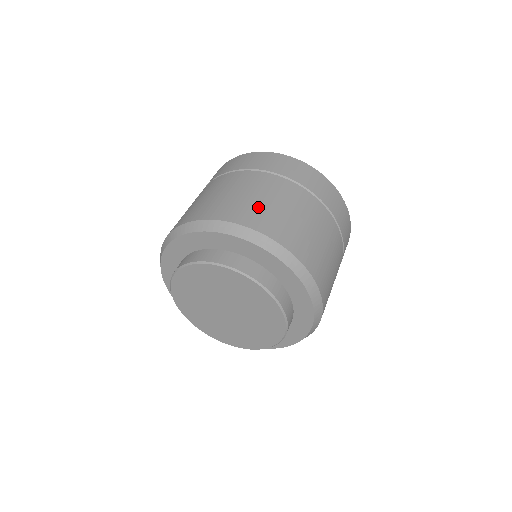
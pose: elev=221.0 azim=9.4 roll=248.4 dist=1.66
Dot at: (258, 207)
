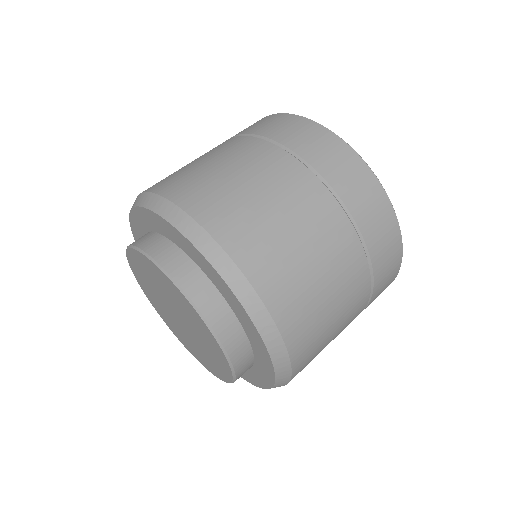
Dot at: (308, 294)
